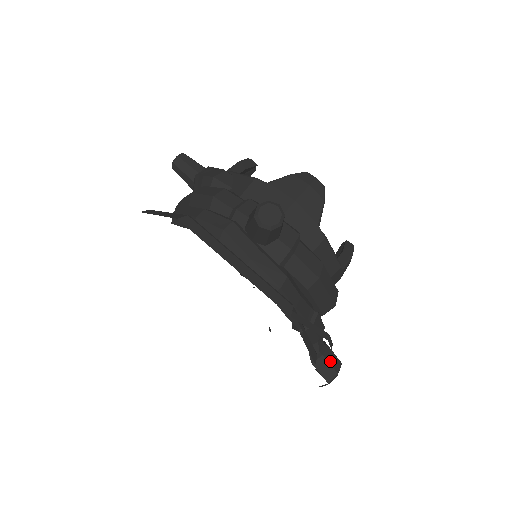
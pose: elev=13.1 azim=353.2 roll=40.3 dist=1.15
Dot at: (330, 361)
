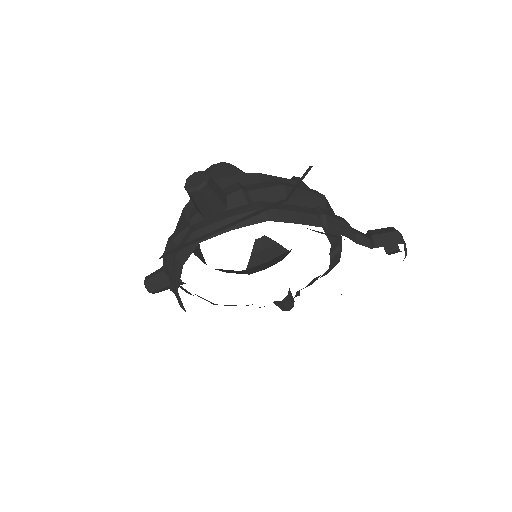
Dot at: (382, 233)
